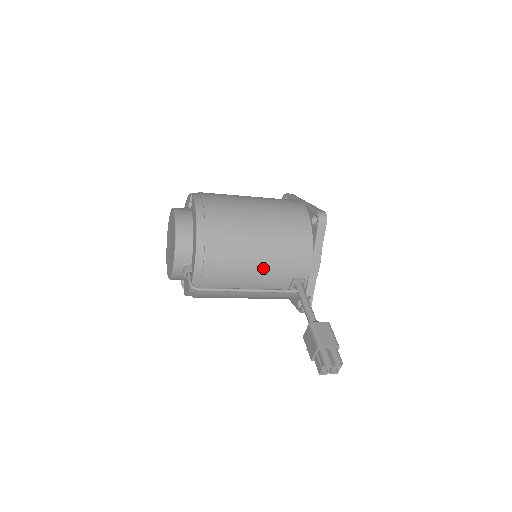
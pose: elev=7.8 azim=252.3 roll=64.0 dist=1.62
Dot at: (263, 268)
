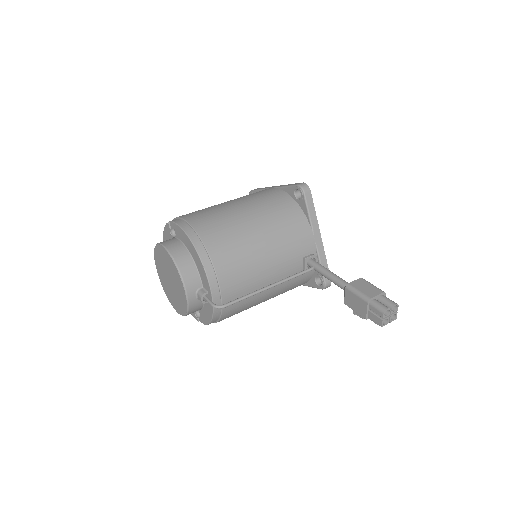
Dot at: (273, 259)
